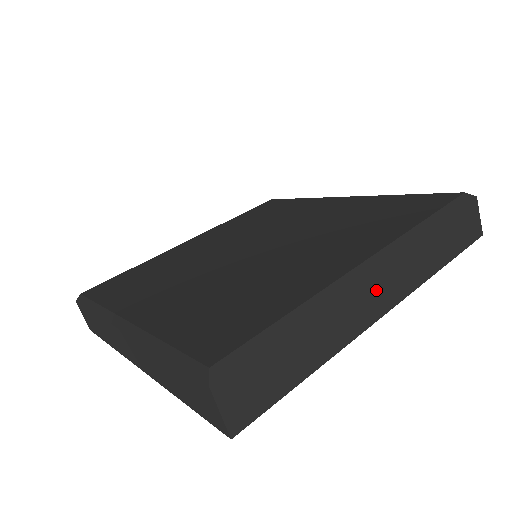
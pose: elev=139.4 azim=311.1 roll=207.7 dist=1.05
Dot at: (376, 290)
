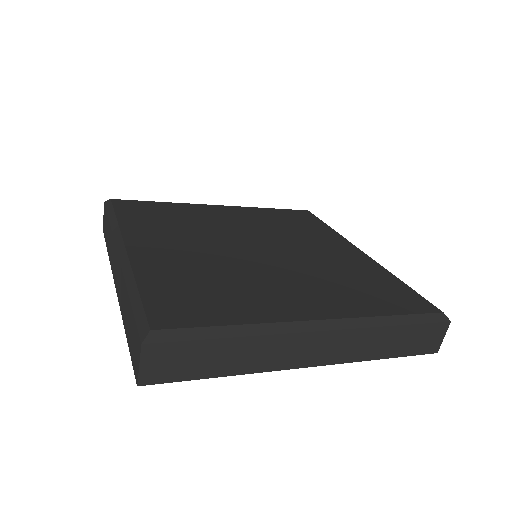
Dot at: (315, 346)
